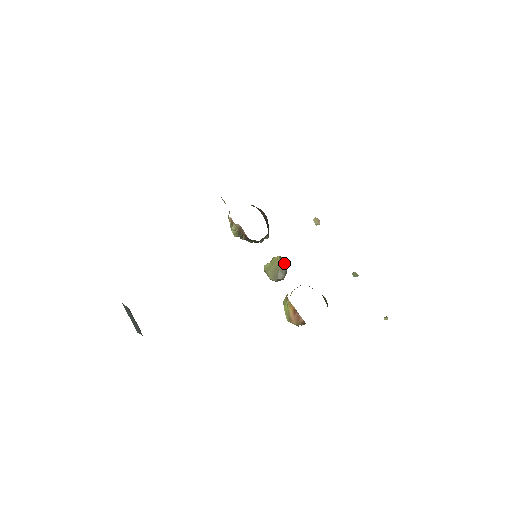
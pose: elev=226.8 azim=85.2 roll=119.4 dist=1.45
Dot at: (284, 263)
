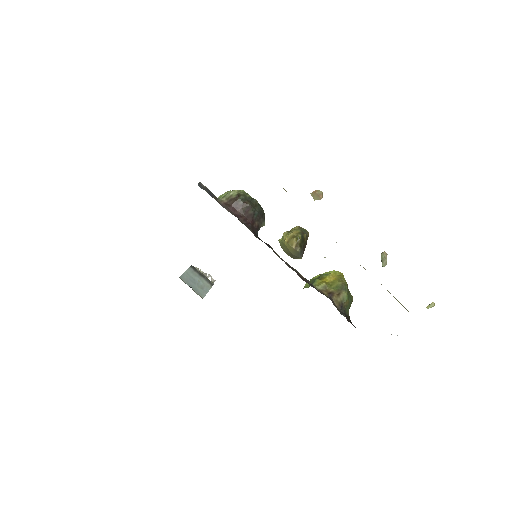
Dot at: (294, 246)
